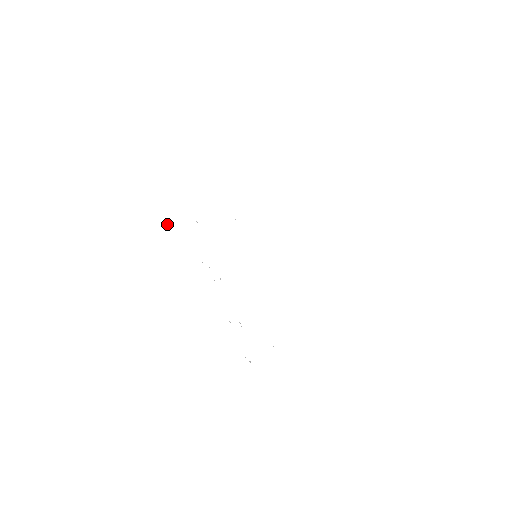
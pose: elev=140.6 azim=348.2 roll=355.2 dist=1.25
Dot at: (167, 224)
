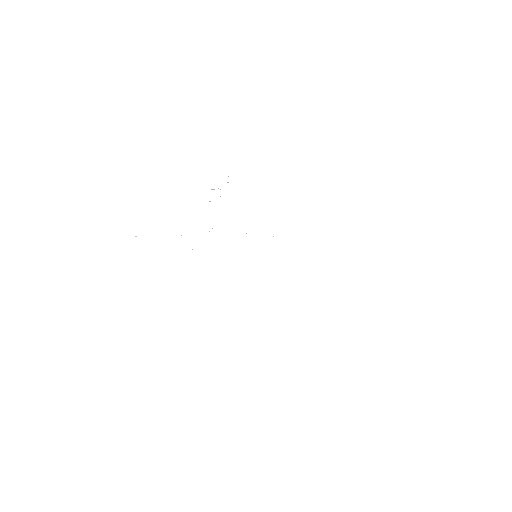
Dot at: occluded
